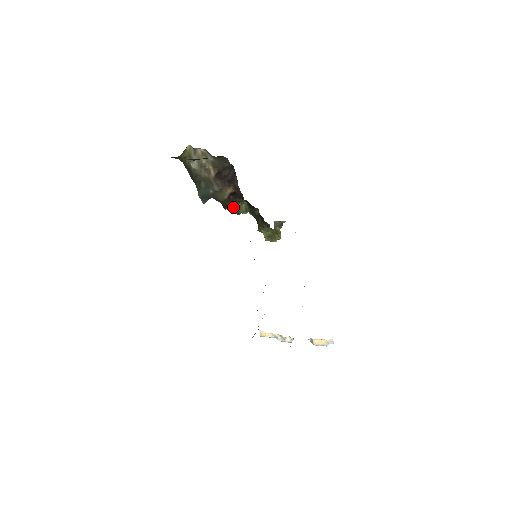
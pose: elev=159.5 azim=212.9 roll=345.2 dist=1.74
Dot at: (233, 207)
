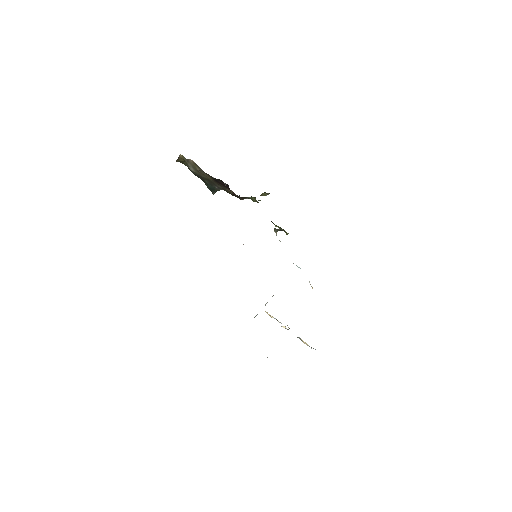
Dot at: occluded
